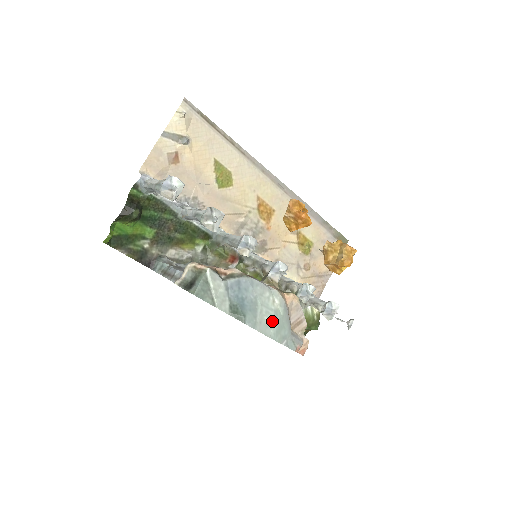
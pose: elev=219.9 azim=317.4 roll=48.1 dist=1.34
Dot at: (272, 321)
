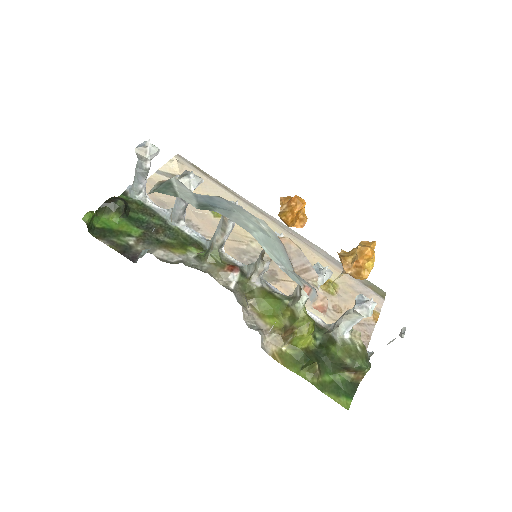
Dot at: (255, 228)
